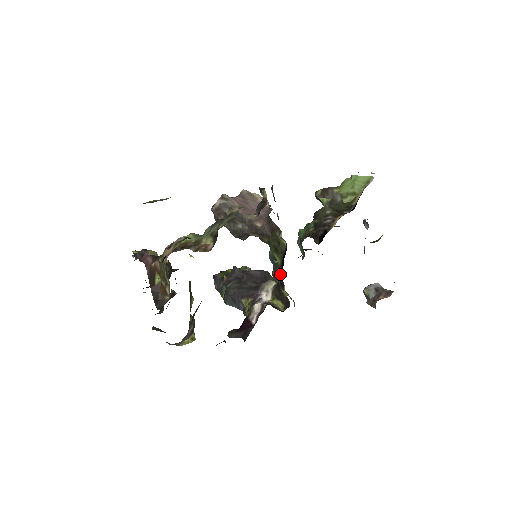
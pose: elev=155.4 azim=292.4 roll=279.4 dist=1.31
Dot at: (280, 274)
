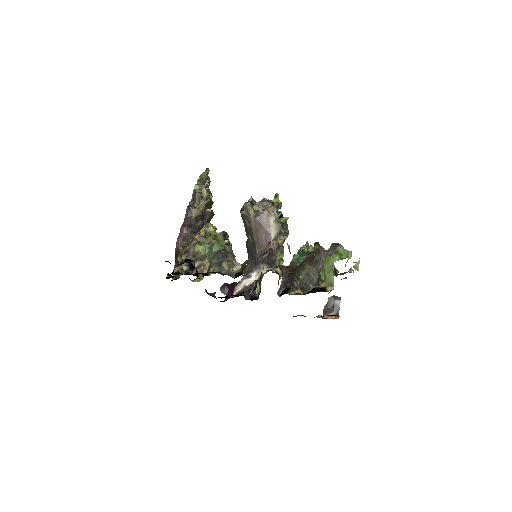
Dot at: (251, 292)
